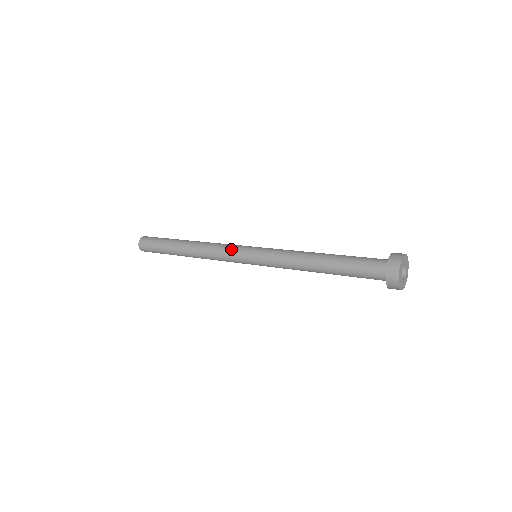
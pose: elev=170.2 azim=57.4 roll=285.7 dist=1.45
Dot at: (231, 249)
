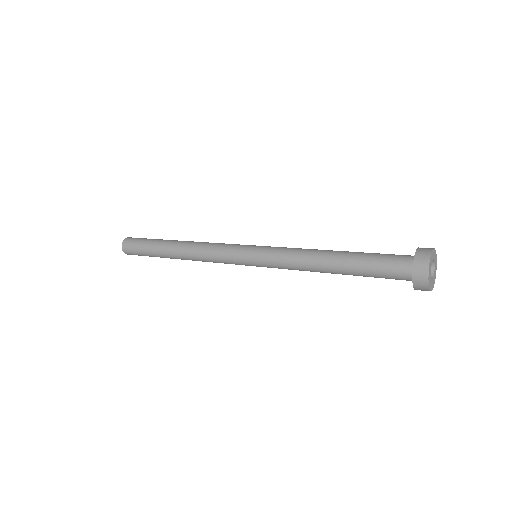
Dot at: (227, 248)
